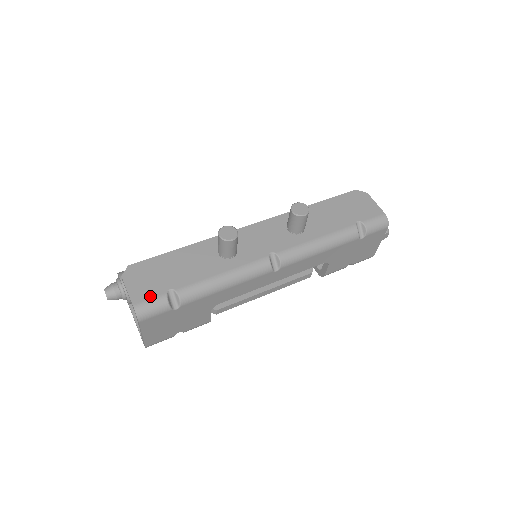
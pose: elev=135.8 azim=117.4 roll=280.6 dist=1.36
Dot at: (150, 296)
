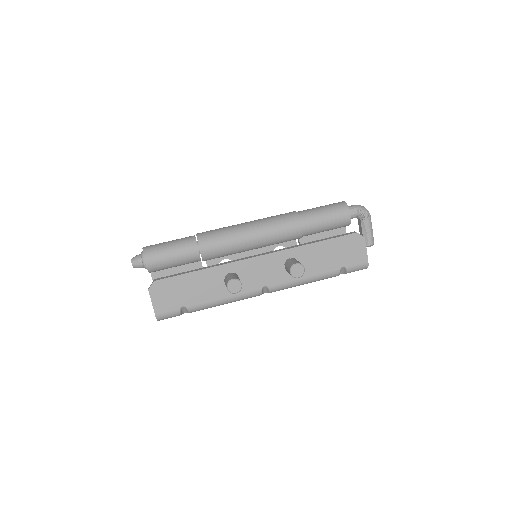
Dot at: (168, 310)
